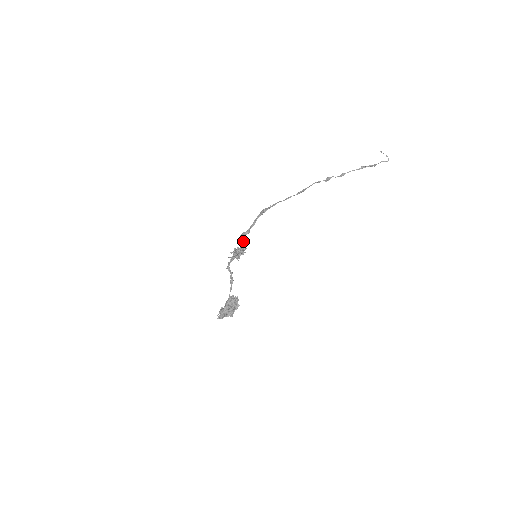
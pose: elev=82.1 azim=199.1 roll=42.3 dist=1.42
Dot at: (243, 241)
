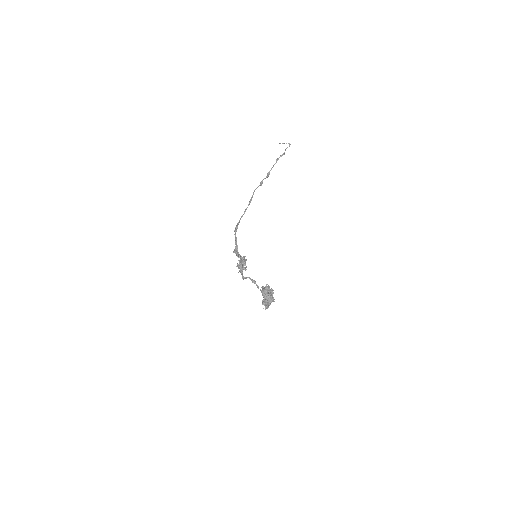
Dot at: (239, 255)
